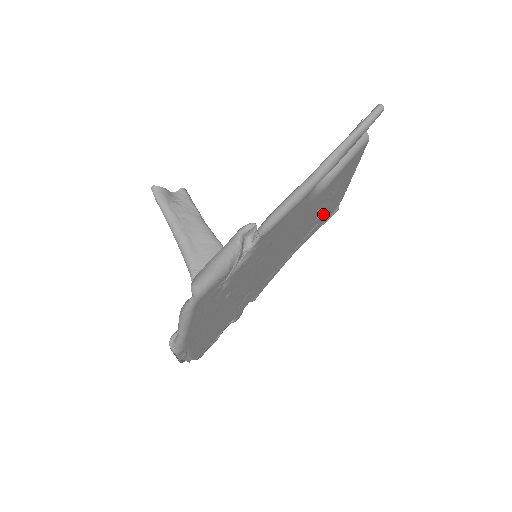
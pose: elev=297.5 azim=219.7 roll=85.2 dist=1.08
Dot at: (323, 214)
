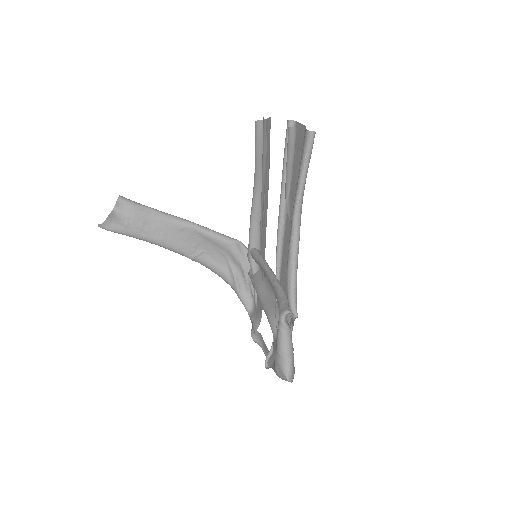
Dot at: (269, 165)
